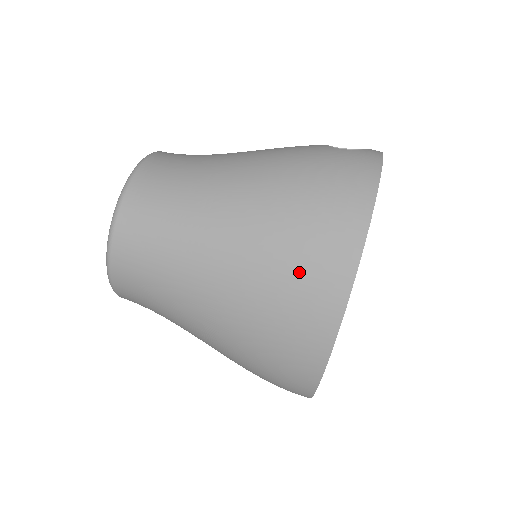
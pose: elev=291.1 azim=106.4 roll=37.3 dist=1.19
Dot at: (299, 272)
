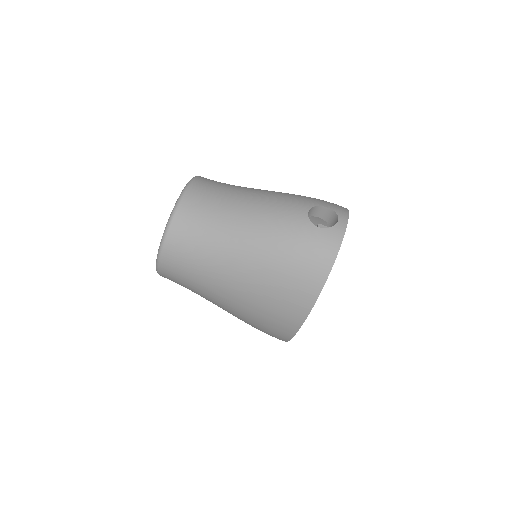
Dot at: (274, 308)
